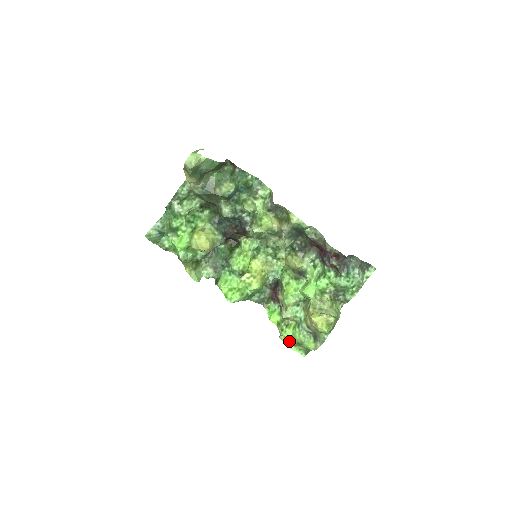
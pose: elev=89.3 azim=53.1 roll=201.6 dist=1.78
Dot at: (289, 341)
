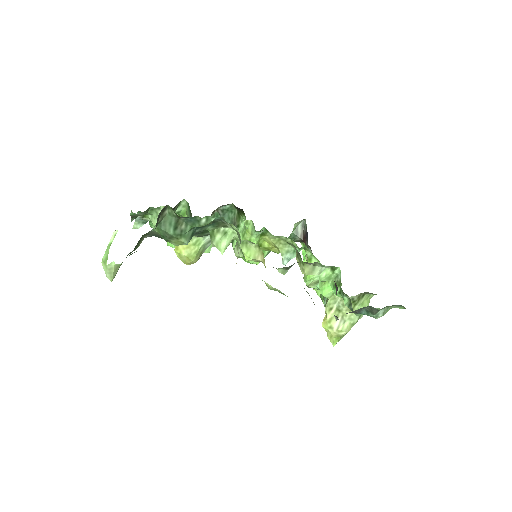
Dot at: occluded
